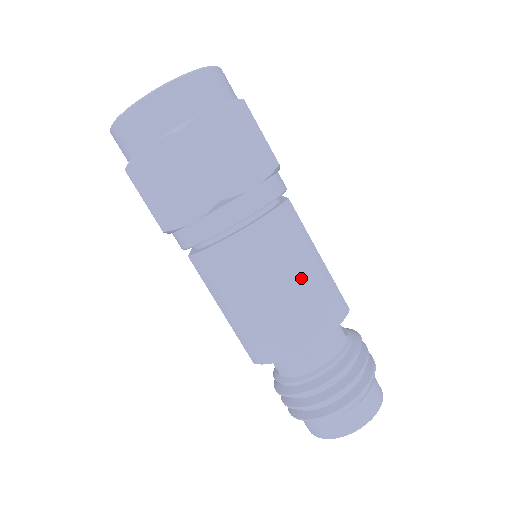
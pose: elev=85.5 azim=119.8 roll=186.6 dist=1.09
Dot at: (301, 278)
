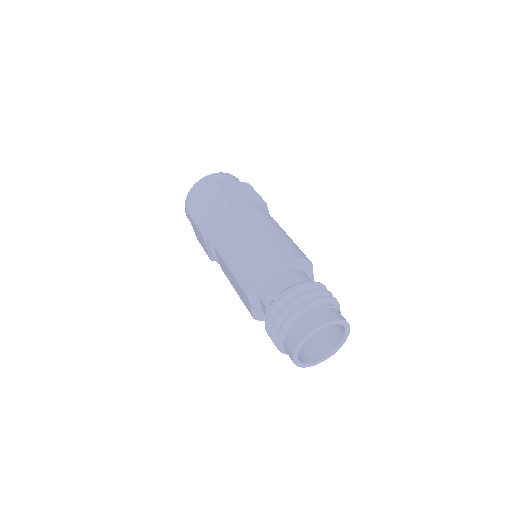
Dot at: (274, 235)
